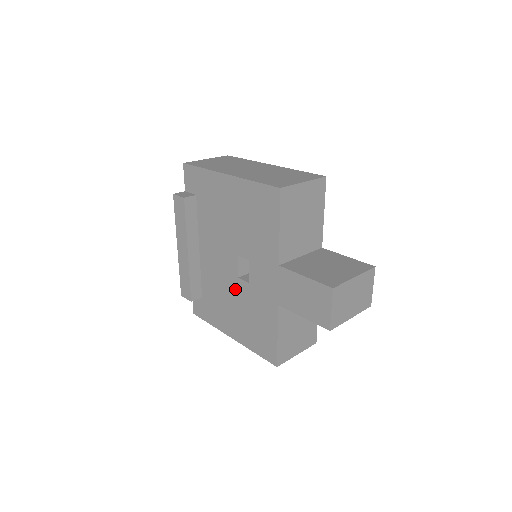
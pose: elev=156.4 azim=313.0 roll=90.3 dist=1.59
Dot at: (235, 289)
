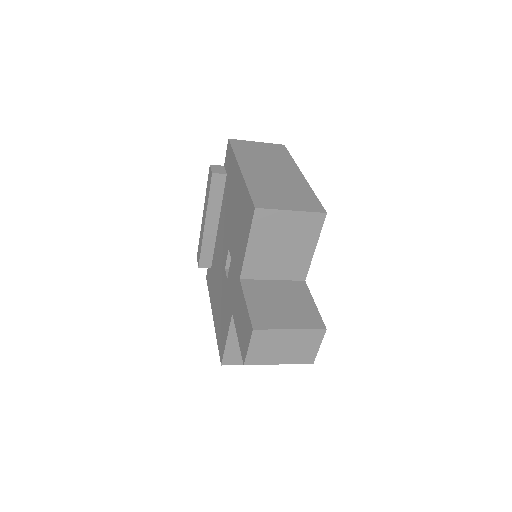
Dot at: (222, 277)
